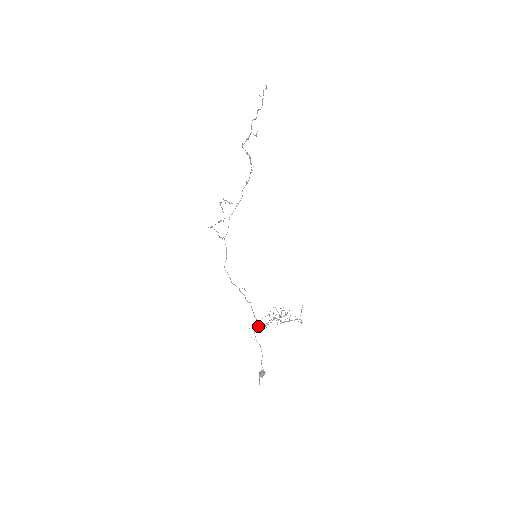
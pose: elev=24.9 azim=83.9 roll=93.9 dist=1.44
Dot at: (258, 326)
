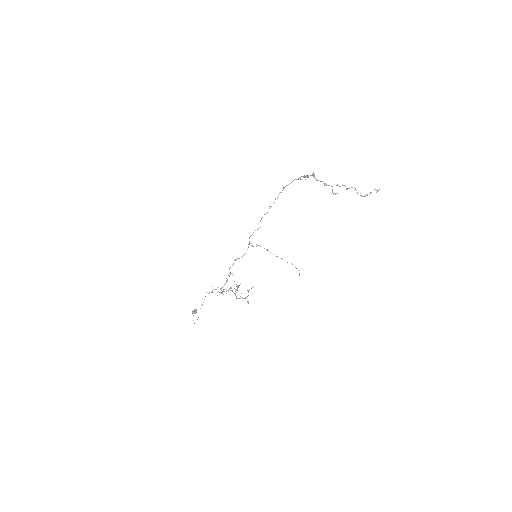
Dot at: occluded
